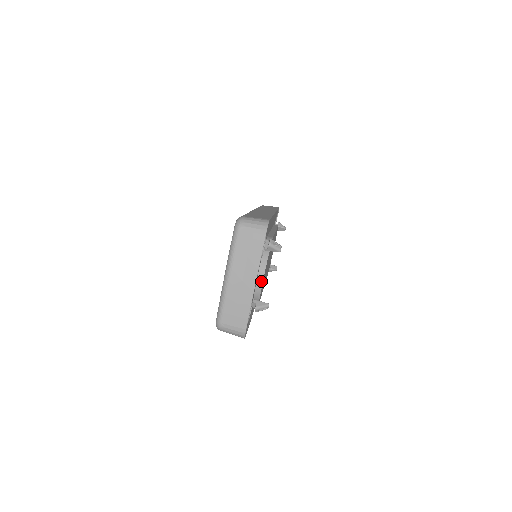
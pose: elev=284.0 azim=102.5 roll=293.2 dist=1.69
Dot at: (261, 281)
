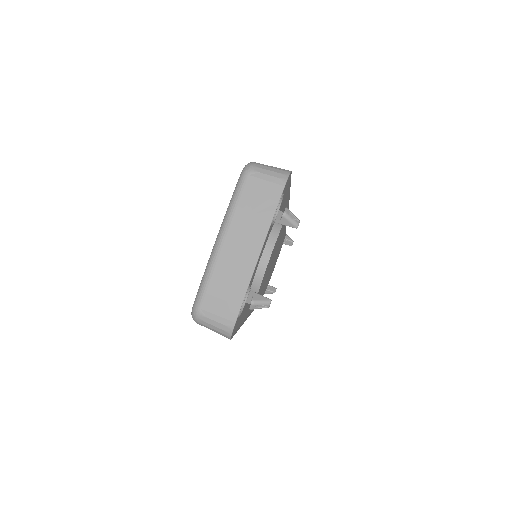
Dot at: (265, 264)
